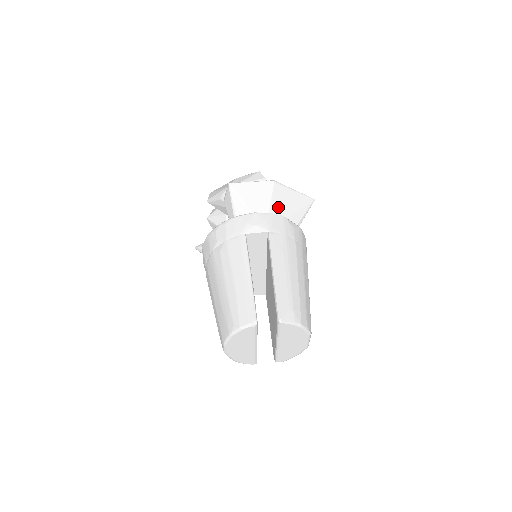
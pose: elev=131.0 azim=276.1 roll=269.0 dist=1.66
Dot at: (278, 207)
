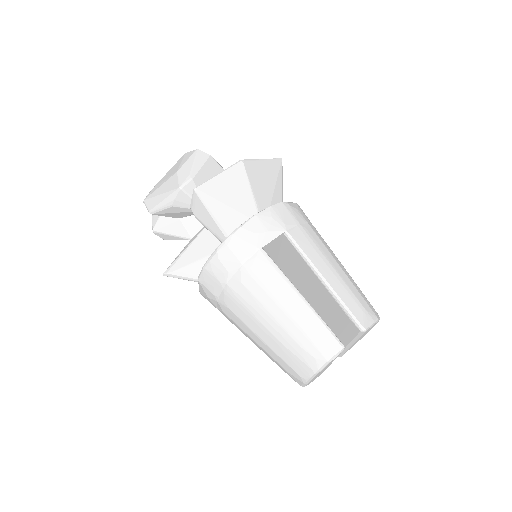
Dot at: (259, 190)
